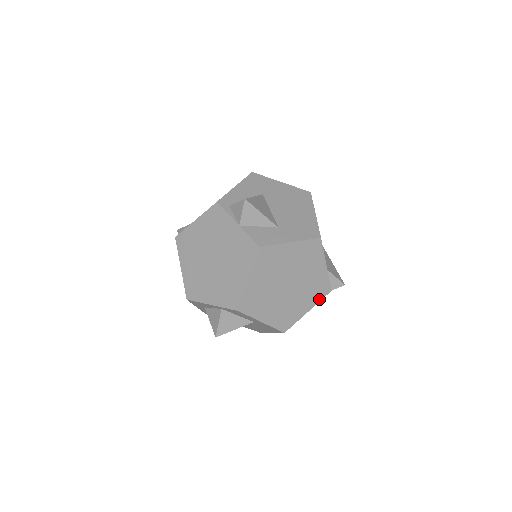
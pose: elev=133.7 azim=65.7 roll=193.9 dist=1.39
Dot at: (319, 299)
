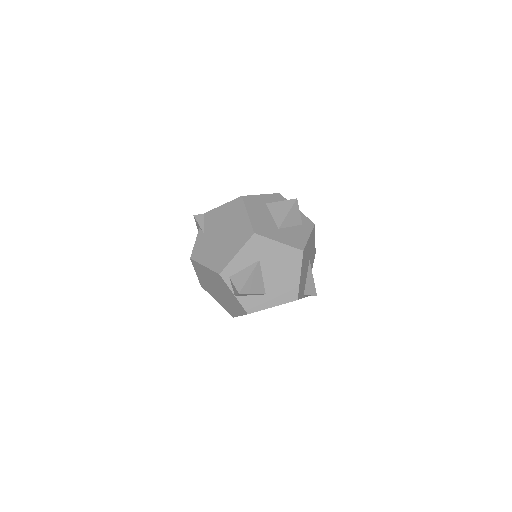
Dot at: occluded
